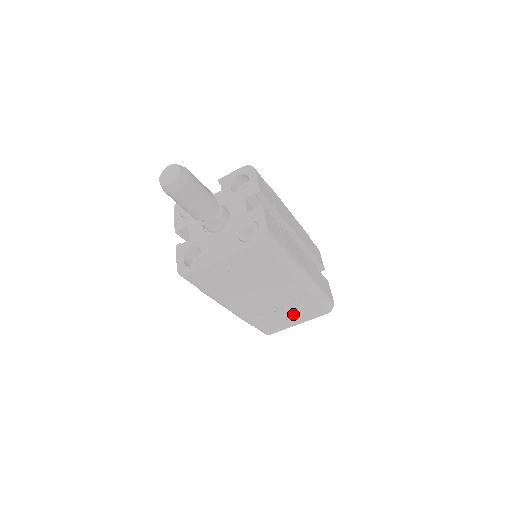
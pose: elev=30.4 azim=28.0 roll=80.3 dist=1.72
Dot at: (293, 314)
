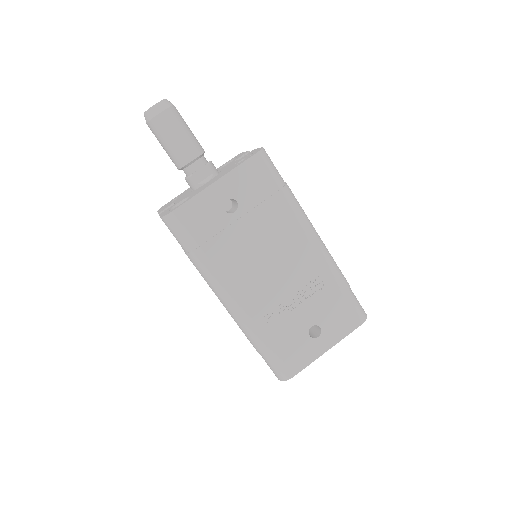
Dot at: (316, 321)
